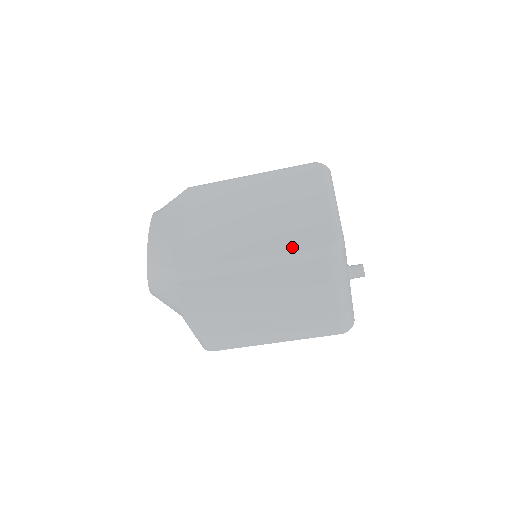
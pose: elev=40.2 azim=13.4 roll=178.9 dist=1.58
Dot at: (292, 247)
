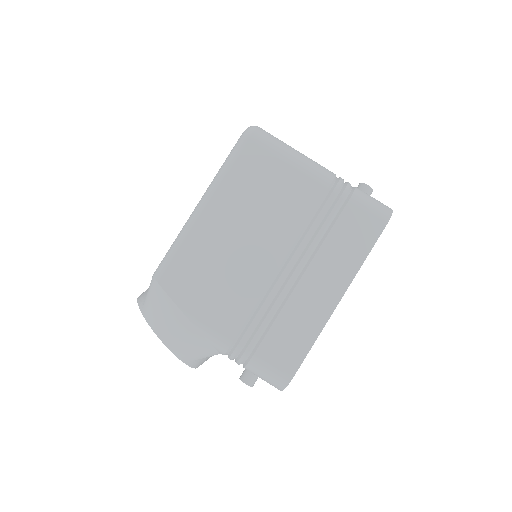
Dot at: occluded
